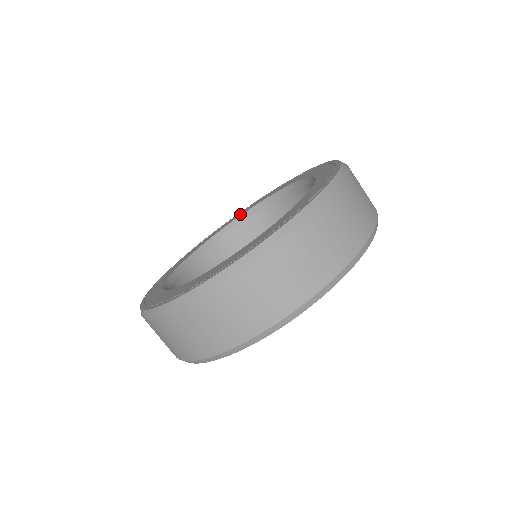
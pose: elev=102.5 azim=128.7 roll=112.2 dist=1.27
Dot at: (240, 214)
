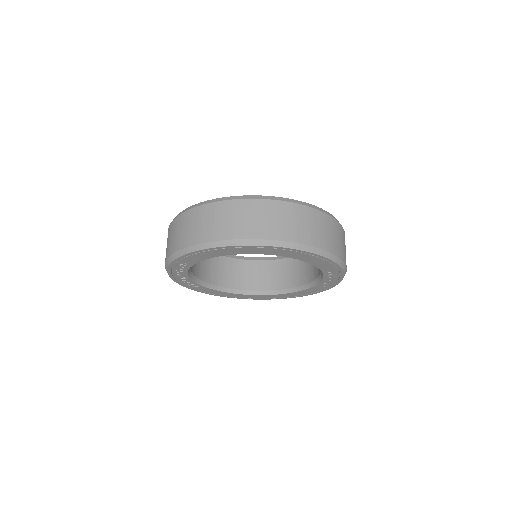
Dot at: occluded
